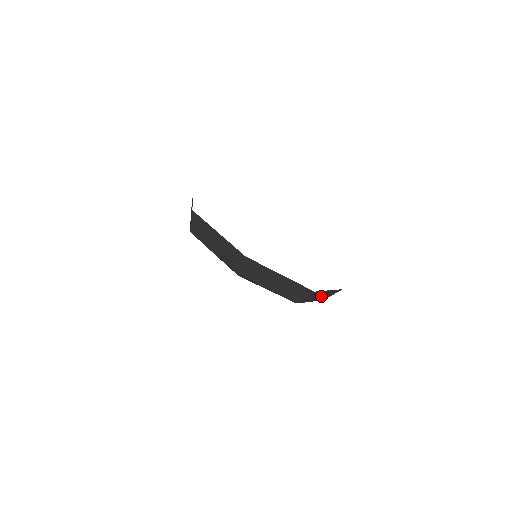
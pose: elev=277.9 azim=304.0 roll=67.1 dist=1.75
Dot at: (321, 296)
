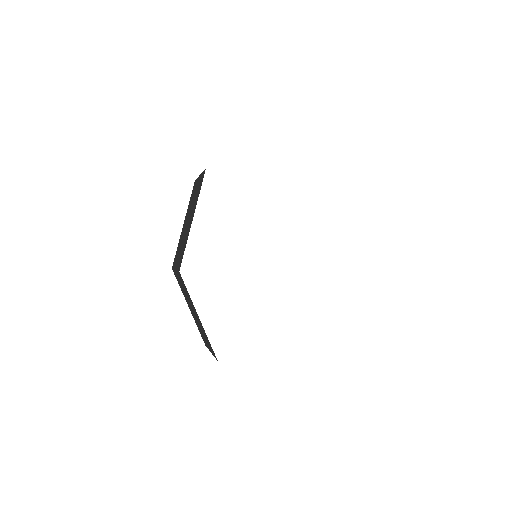
Dot at: occluded
